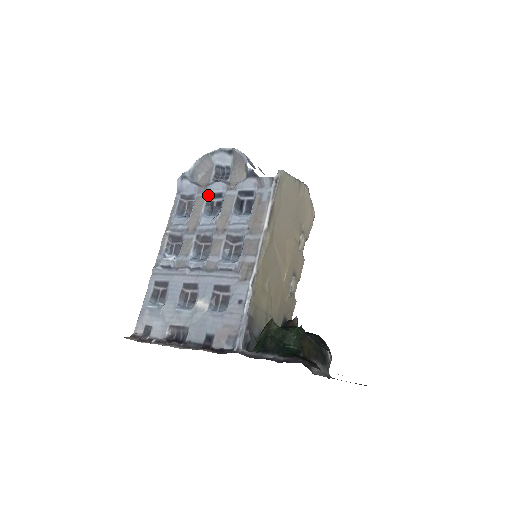
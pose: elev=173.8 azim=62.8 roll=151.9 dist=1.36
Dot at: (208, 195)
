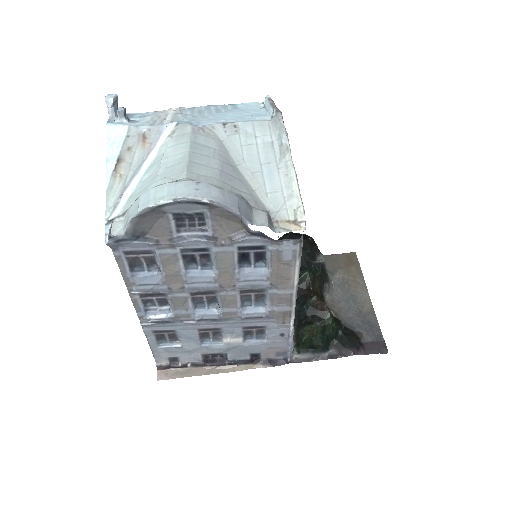
Dot at: (181, 252)
